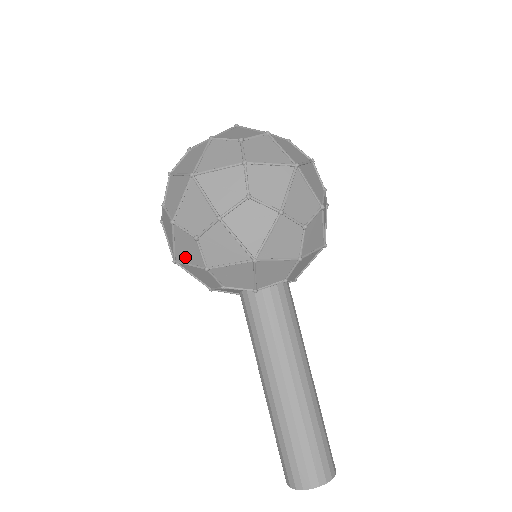
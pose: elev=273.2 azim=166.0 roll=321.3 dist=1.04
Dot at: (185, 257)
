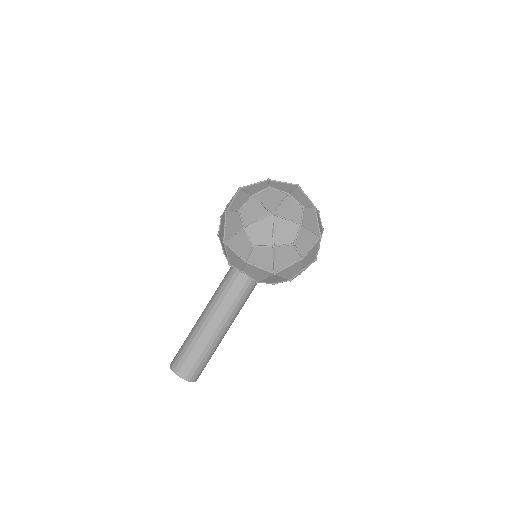
Dot at: occluded
